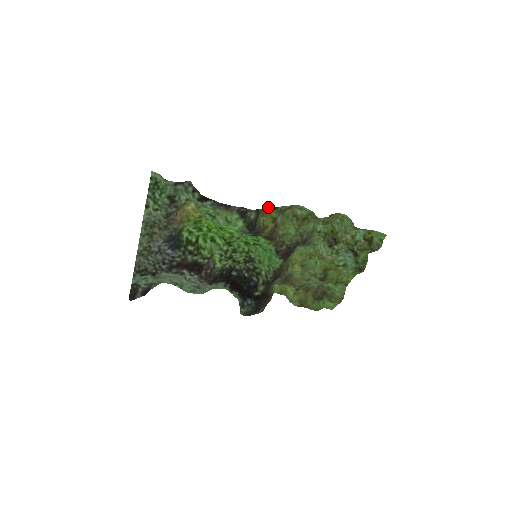
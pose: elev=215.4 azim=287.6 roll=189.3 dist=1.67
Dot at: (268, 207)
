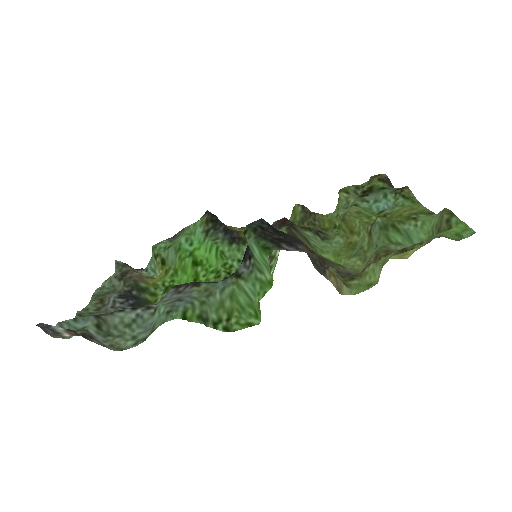
Dot at: (234, 228)
